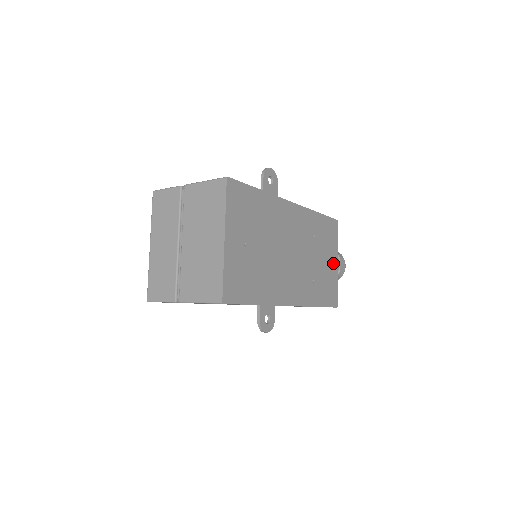
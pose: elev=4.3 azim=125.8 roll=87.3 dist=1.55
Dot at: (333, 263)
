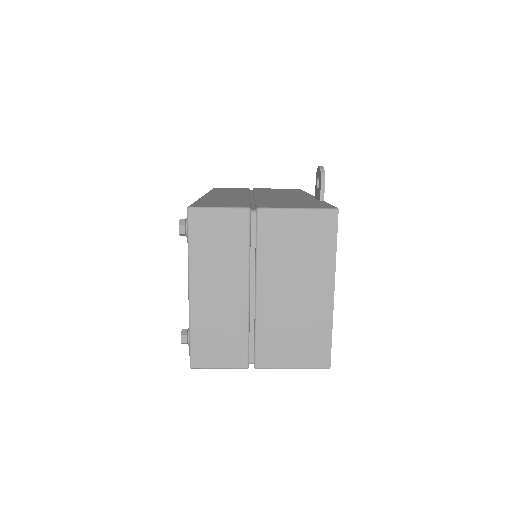
Dot at: occluded
